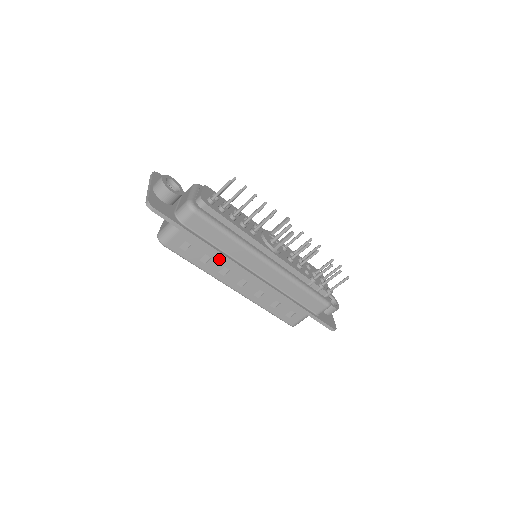
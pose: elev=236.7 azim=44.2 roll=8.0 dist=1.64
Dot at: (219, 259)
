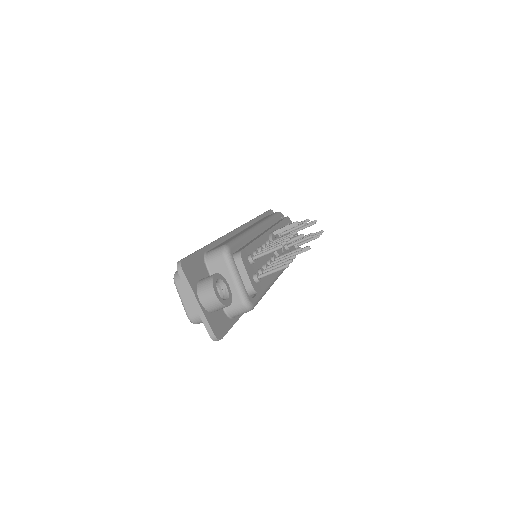
Dot at: occluded
